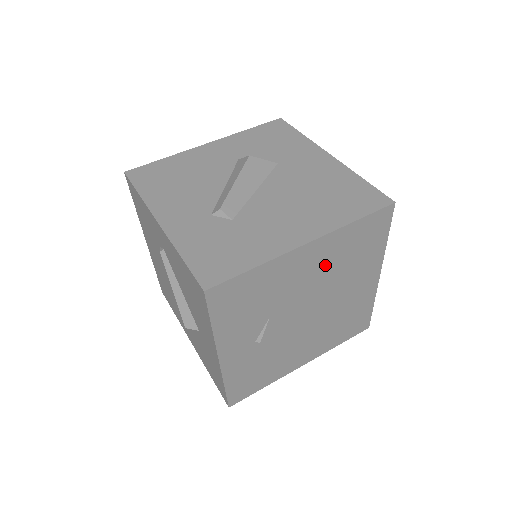
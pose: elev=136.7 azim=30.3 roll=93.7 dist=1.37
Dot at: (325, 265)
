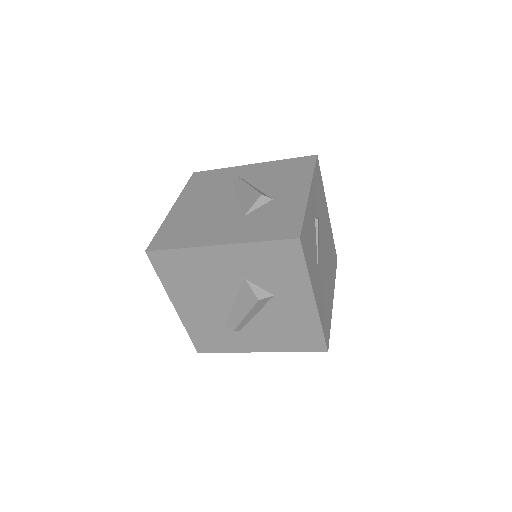
Dot at: (328, 237)
